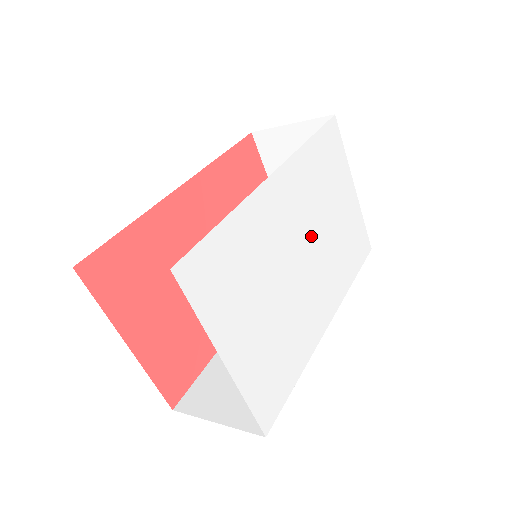
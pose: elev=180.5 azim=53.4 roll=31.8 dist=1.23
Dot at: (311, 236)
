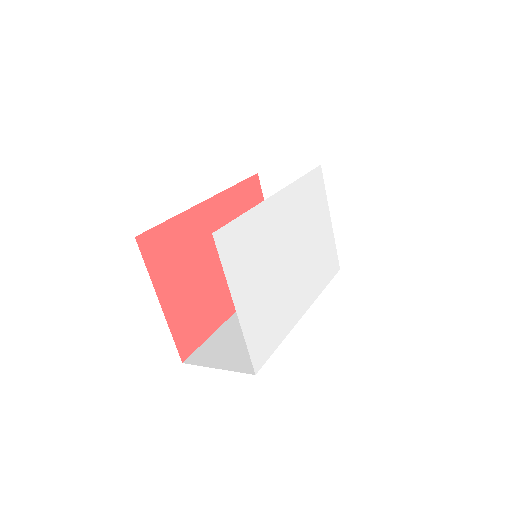
Dot at: (298, 244)
